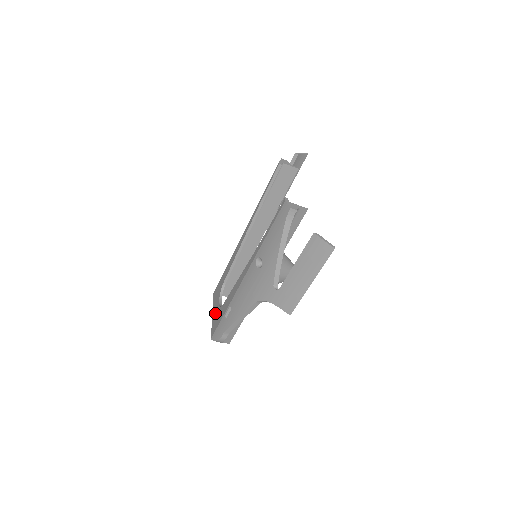
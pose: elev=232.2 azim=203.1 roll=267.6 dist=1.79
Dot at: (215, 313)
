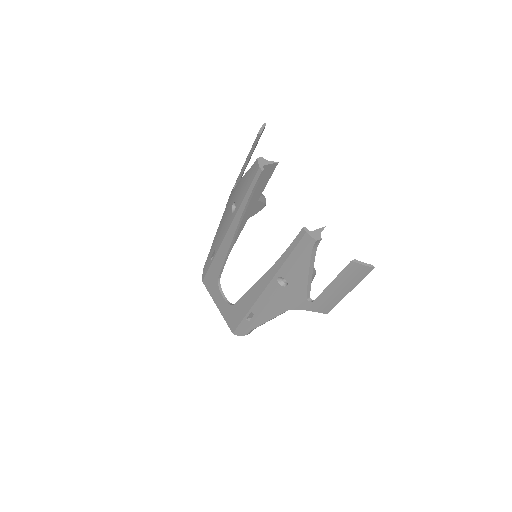
Dot at: (223, 308)
